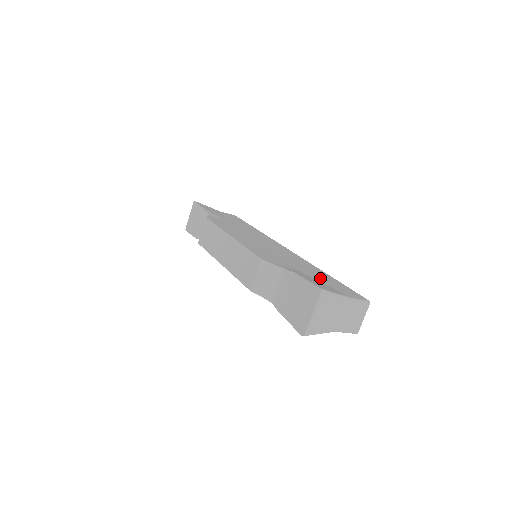
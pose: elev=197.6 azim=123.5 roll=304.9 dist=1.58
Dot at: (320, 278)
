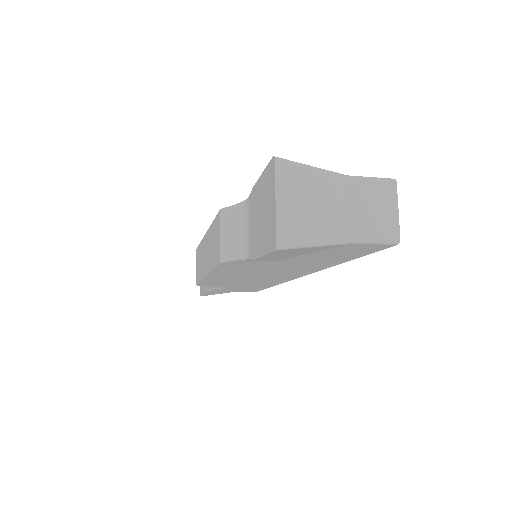
Dot at: occluded
